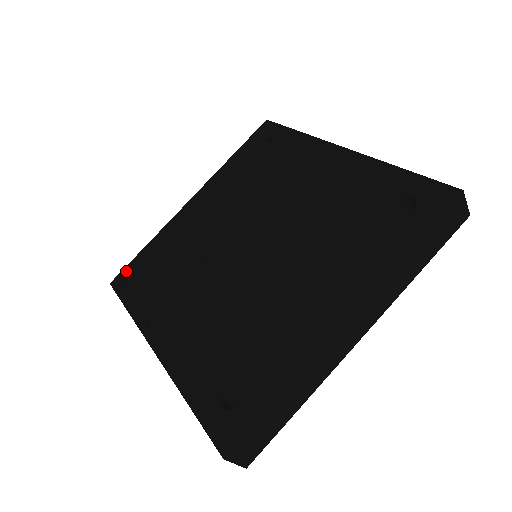
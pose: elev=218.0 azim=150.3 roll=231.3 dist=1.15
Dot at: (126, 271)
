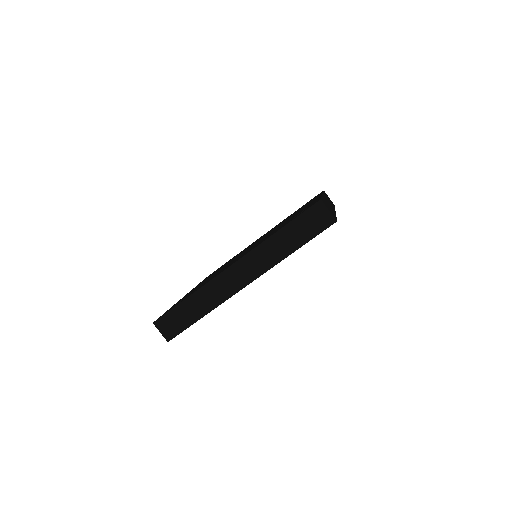
Dot at: occluded
